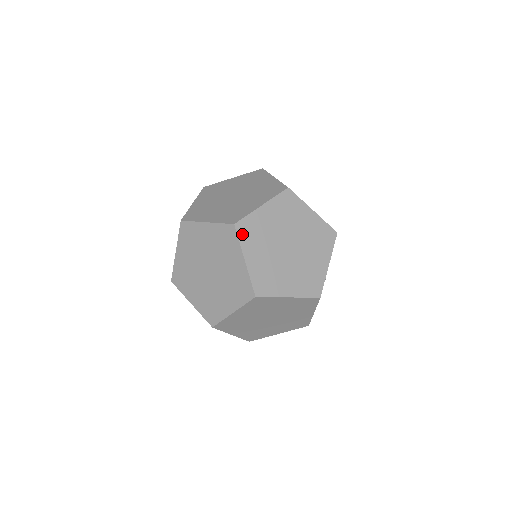
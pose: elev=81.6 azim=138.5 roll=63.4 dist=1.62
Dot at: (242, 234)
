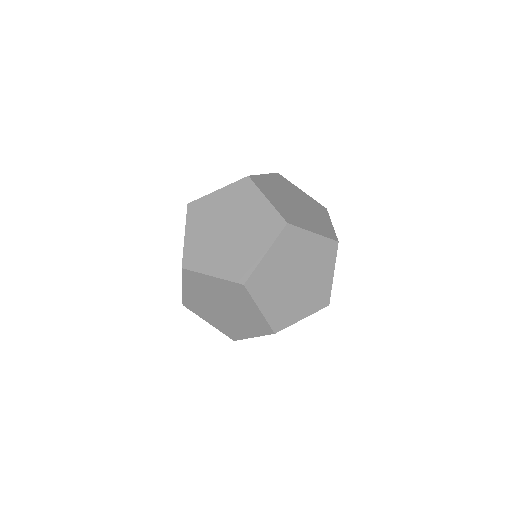
Dot at: (284, 235)
